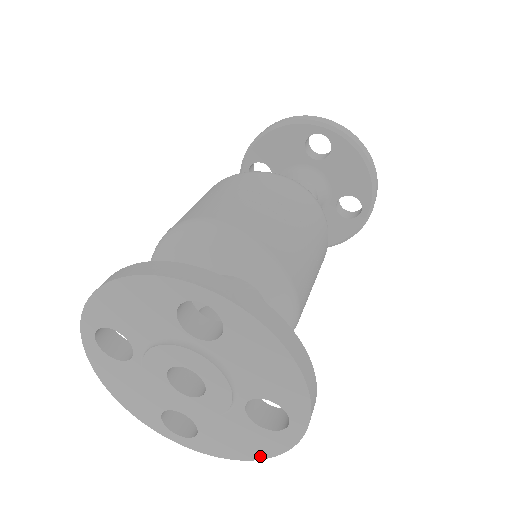
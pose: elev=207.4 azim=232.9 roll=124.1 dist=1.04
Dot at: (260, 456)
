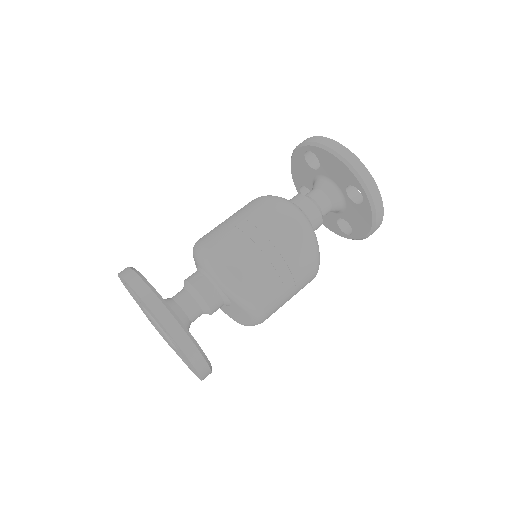
Dot at: (198, 374)
